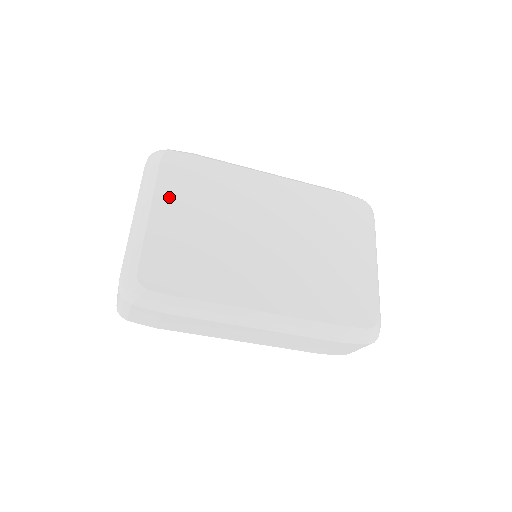
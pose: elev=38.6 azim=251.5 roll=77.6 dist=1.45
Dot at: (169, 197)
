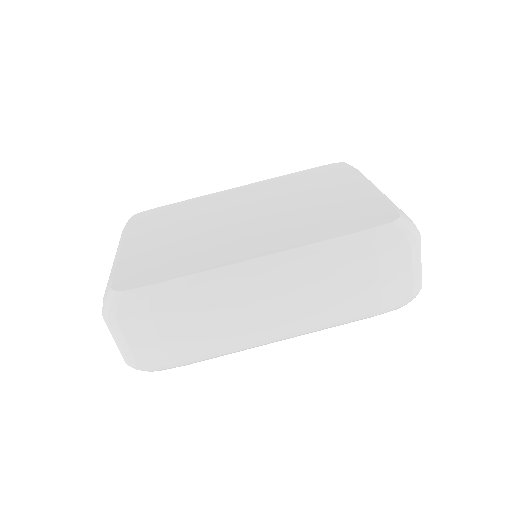
Dot at: (139, 234)
